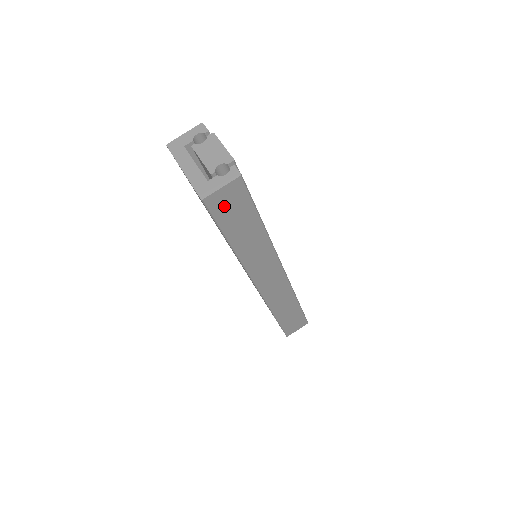
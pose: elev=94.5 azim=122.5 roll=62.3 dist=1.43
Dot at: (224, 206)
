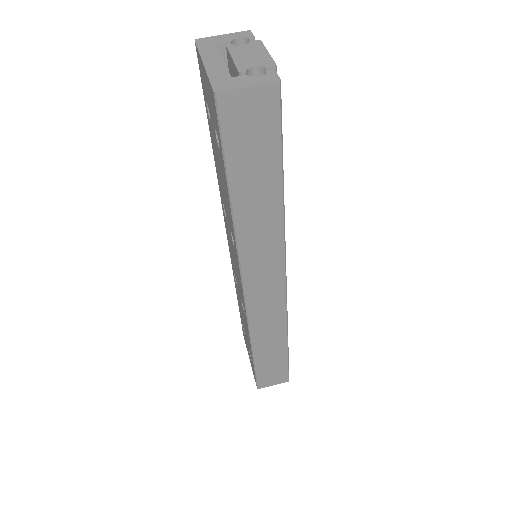
Dot at: (242, 123)
